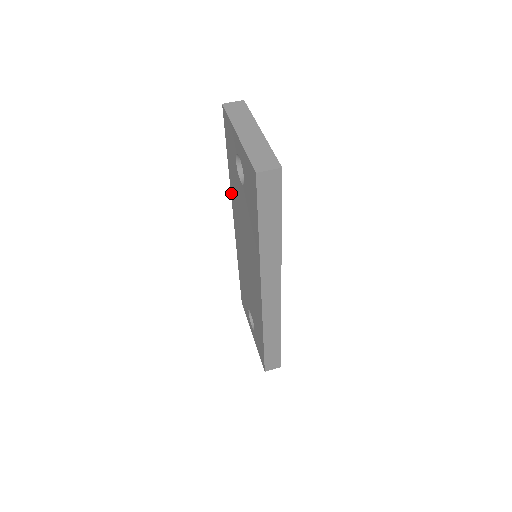
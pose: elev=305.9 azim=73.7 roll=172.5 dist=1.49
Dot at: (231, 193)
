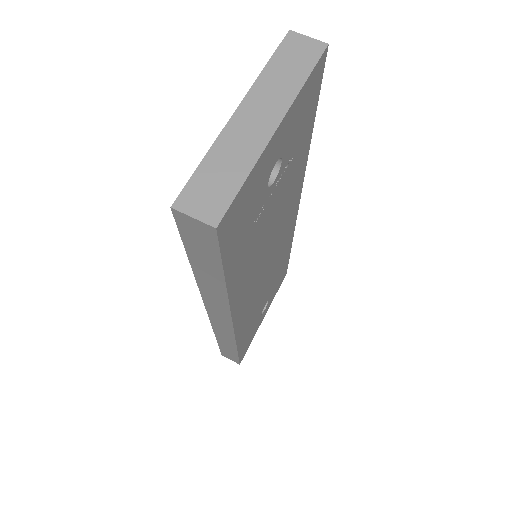
Dot at: occluded
